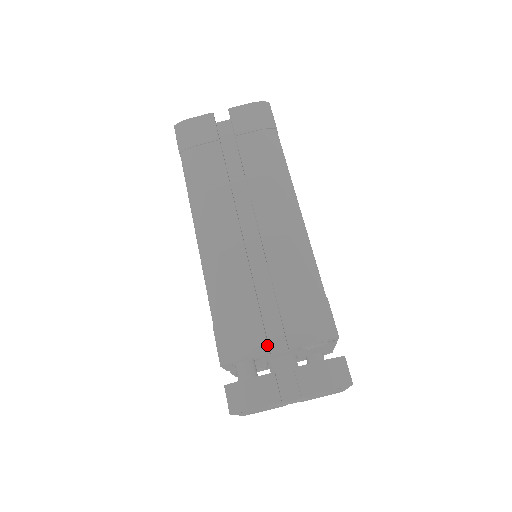
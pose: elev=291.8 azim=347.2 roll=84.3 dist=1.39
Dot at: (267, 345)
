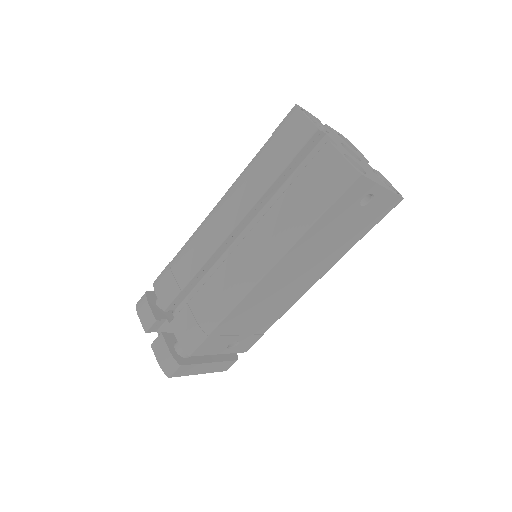
Dot at: (167, 307)
